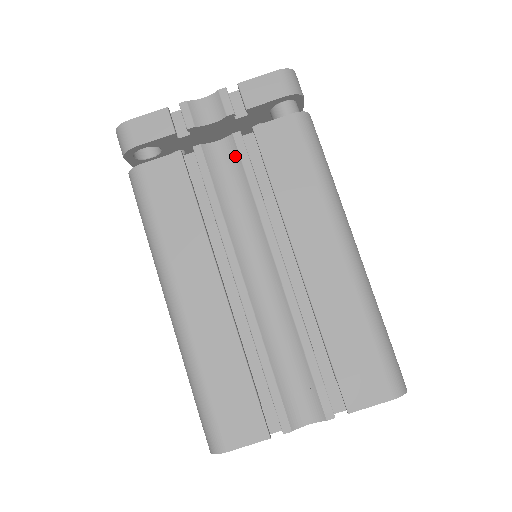
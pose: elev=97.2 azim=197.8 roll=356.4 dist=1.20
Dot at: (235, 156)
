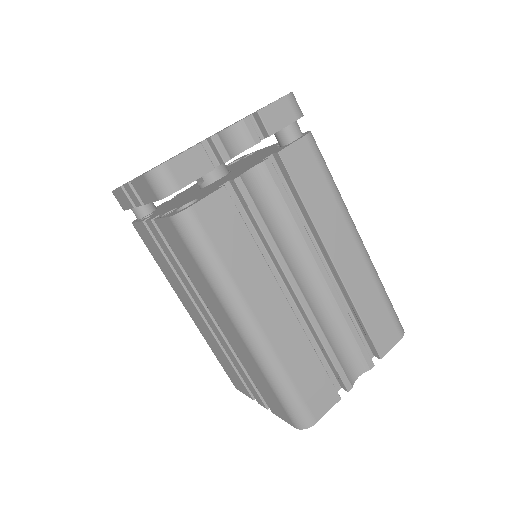
Dot at: (269, 182)
